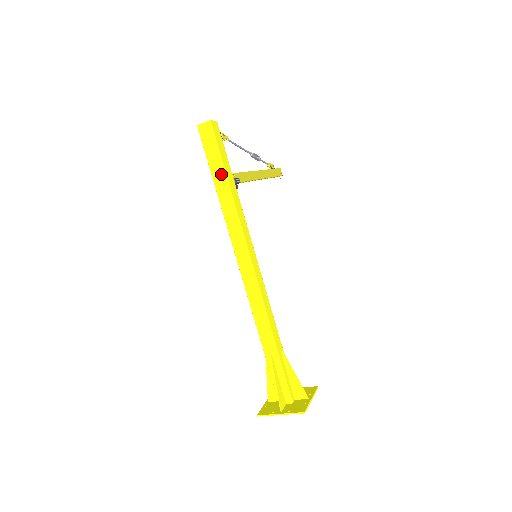
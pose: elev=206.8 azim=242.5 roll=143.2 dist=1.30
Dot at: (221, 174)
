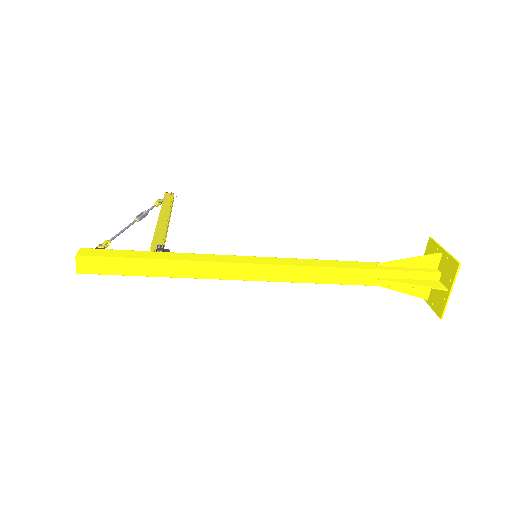
Dot at: (145, 265)
